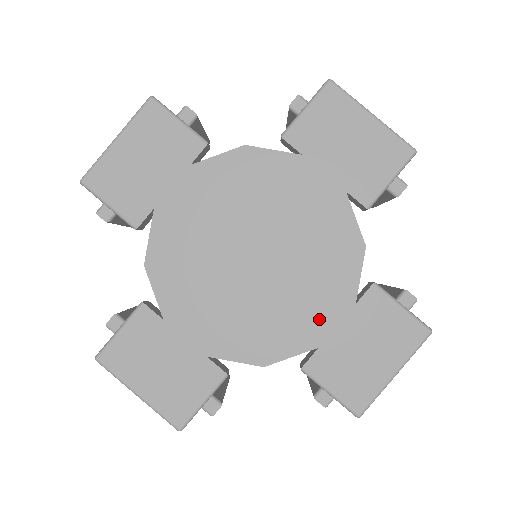
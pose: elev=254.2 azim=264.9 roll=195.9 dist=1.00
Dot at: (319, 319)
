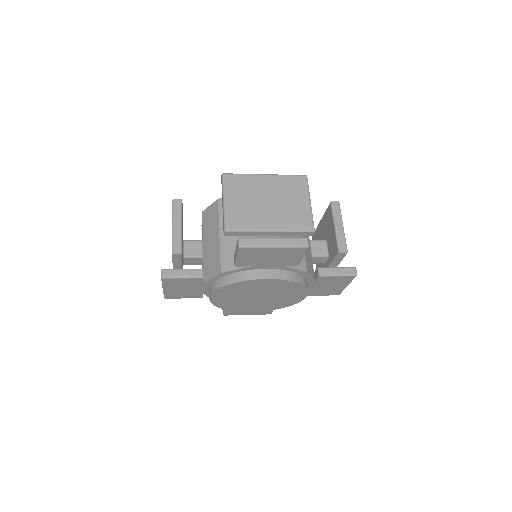
Dot at: (251, 311)
